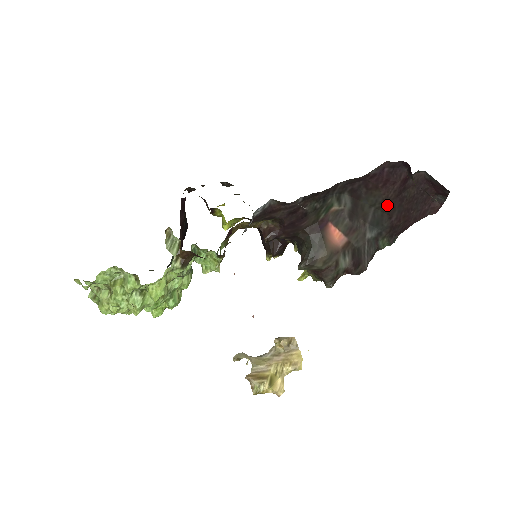
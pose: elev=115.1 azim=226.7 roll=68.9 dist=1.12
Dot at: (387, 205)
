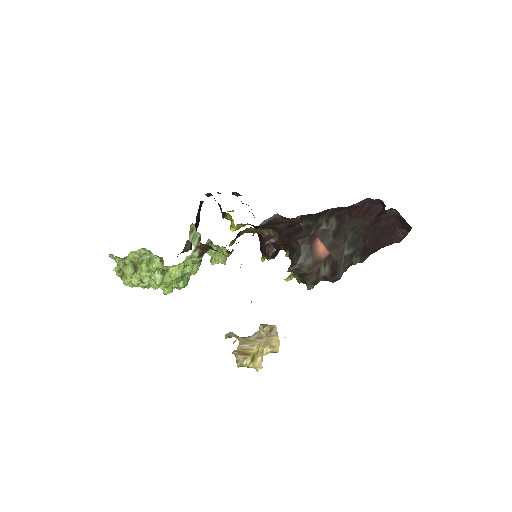
Dot at: (363, 231)
